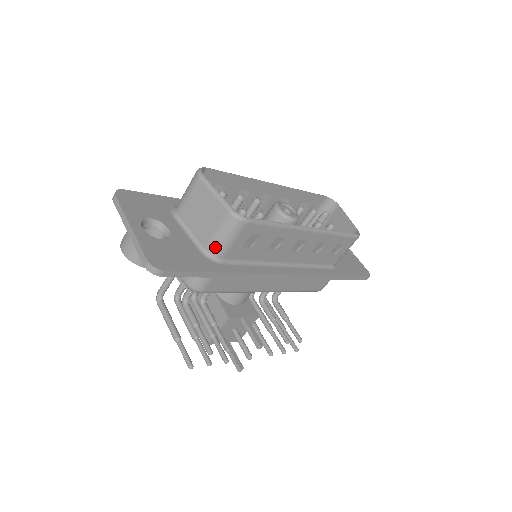
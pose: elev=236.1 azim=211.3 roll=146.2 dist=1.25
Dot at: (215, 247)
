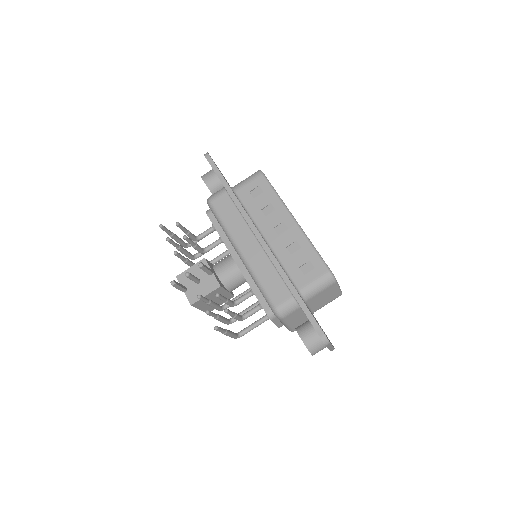
Dot at: (238, 184)
